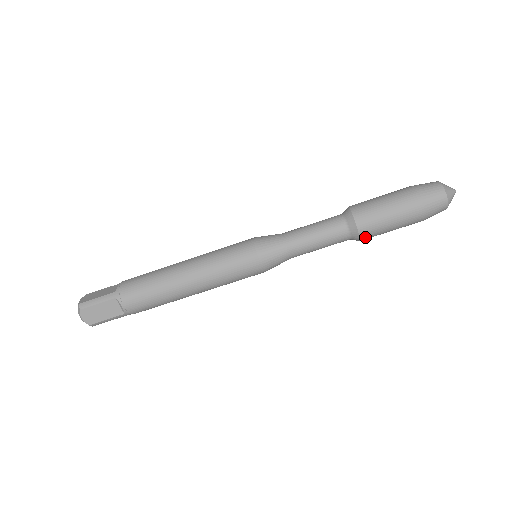
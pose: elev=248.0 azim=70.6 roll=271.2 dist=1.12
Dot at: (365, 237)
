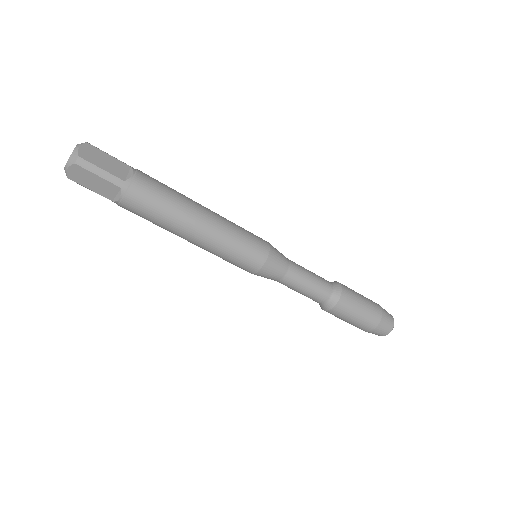
Dot at: (328, 312)
